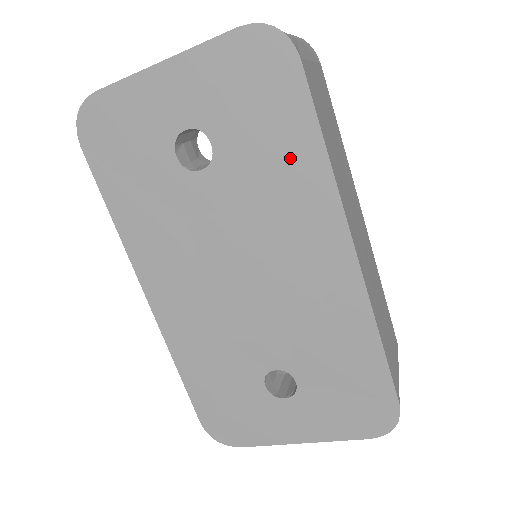
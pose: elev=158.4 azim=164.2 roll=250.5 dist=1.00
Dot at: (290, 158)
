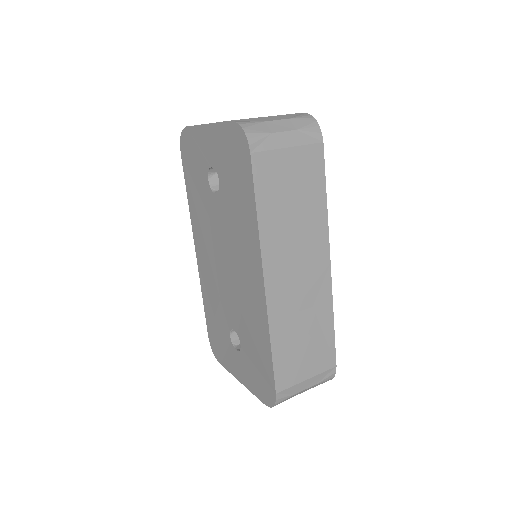
Dot at: (244, 209)
